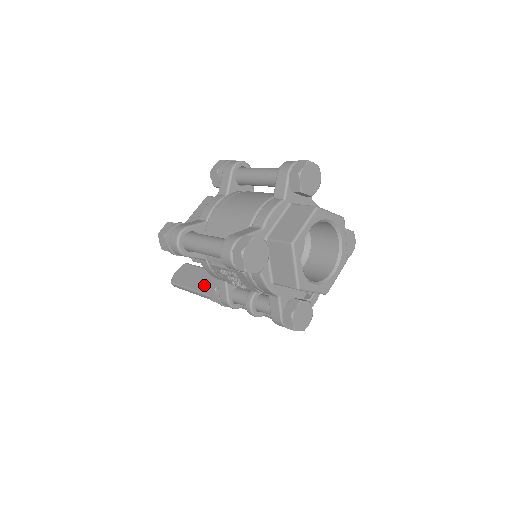
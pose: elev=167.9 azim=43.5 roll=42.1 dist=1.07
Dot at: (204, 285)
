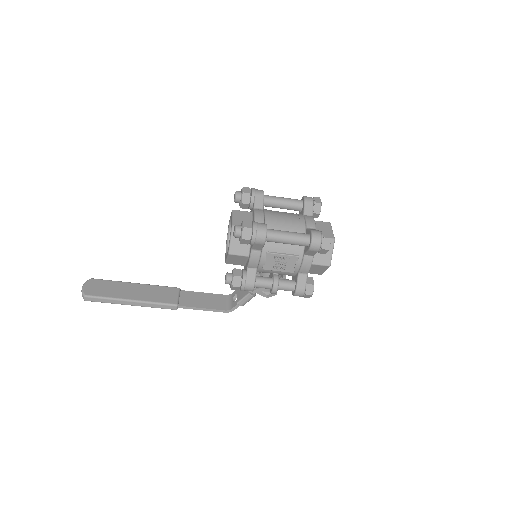
Dot at: (136, 294)
